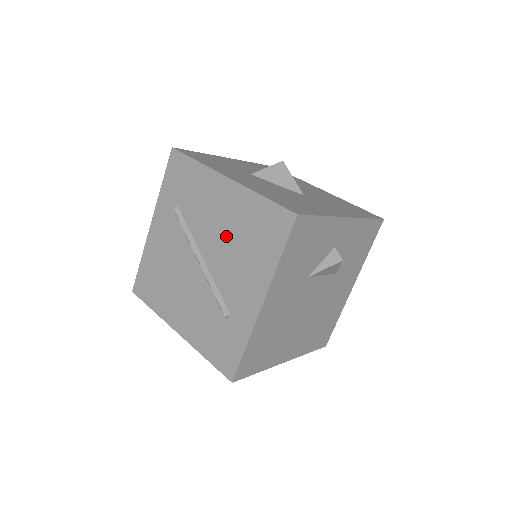
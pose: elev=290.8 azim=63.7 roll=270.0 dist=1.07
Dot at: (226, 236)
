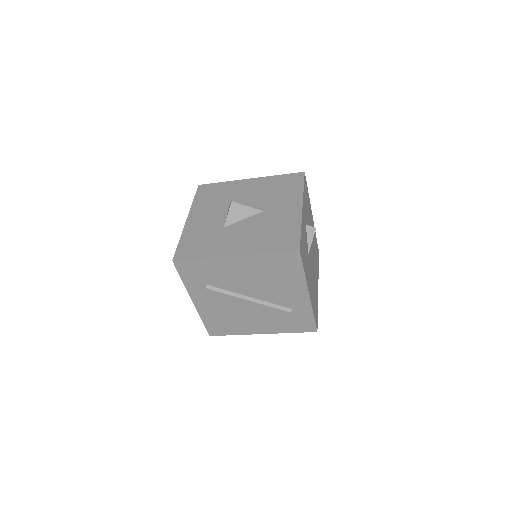
Dot at: (258, 281)
